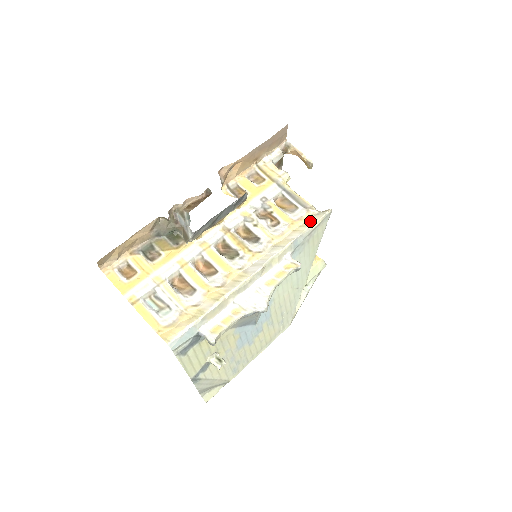
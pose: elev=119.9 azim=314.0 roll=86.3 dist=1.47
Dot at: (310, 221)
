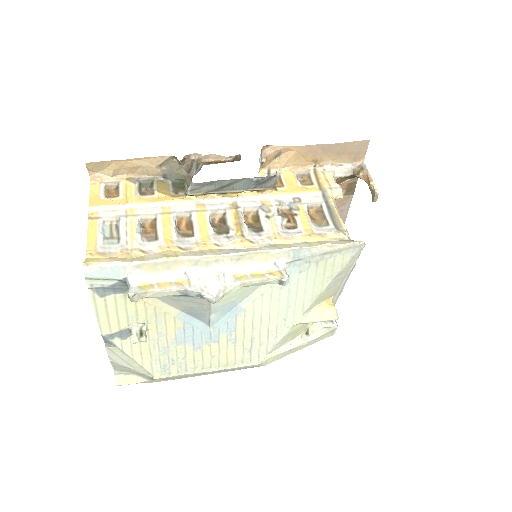
Dot at: (331, 242)
